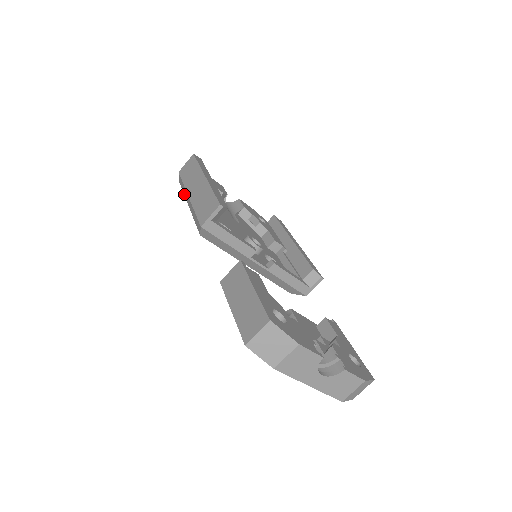
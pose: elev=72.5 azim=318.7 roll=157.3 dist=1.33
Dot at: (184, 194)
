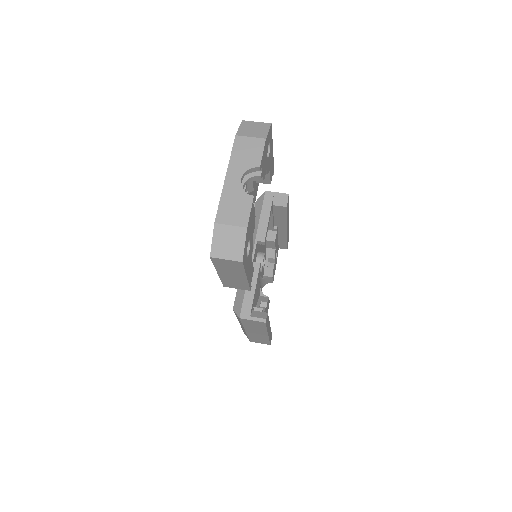
Dot at: occluded
